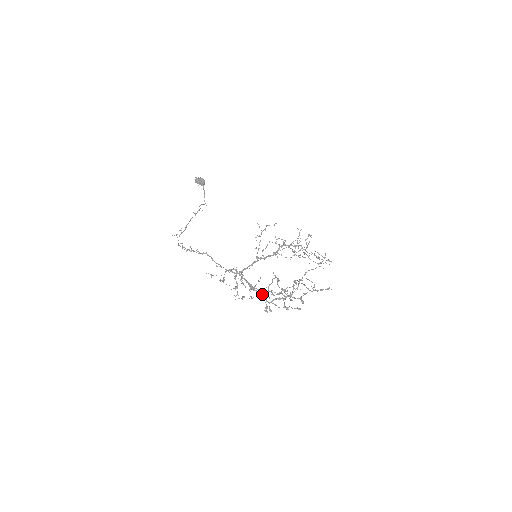
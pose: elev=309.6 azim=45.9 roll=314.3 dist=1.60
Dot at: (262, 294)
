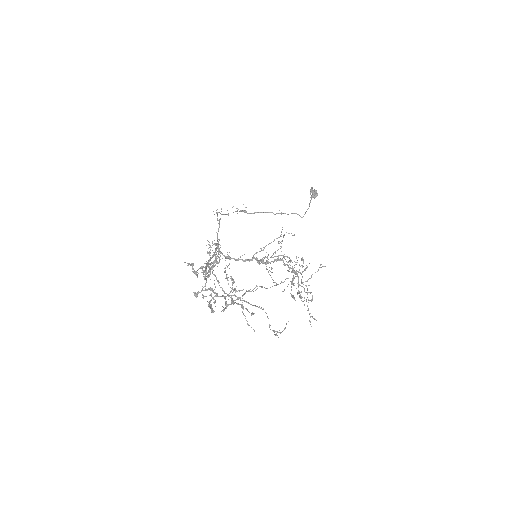
Dot at: occluded
